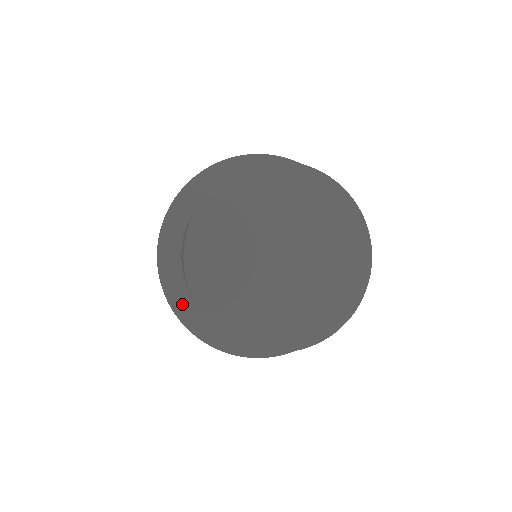
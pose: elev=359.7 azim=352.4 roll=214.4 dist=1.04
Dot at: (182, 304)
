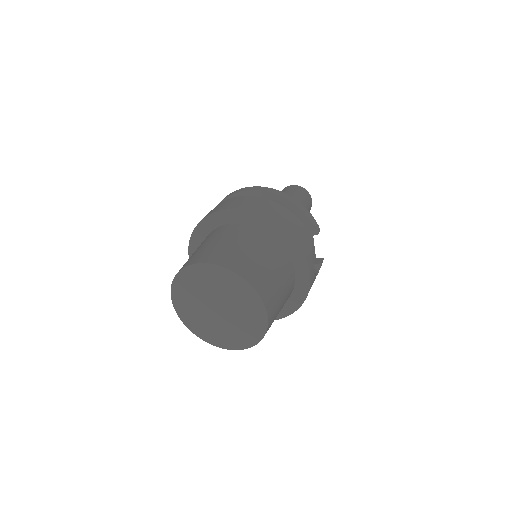
Dot at: occluded
